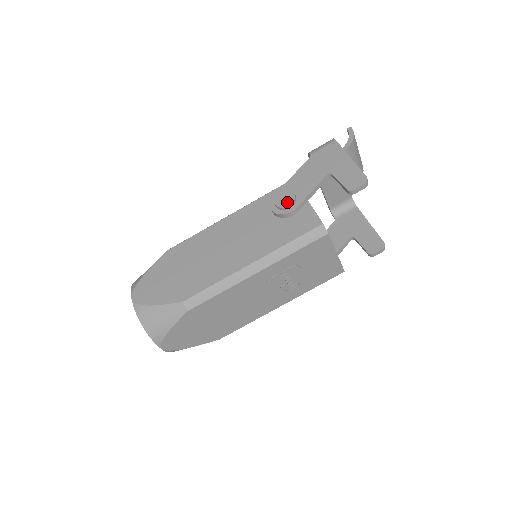
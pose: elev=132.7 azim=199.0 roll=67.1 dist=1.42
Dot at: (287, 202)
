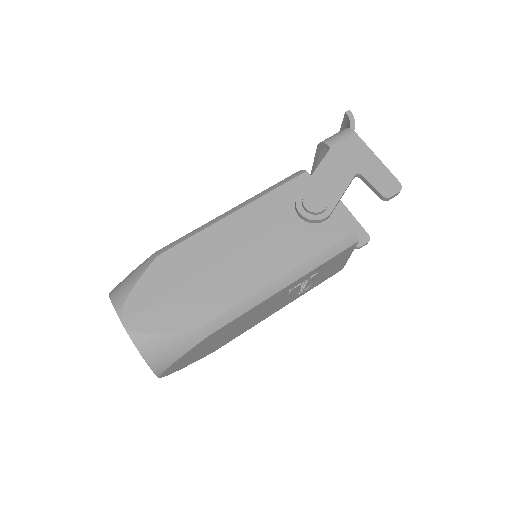
Dot at: (320, 206)
